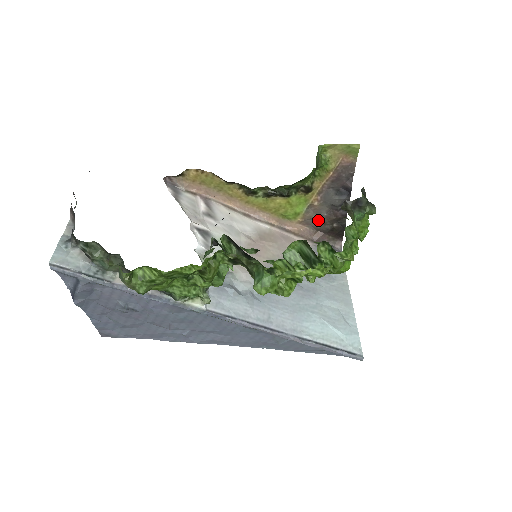
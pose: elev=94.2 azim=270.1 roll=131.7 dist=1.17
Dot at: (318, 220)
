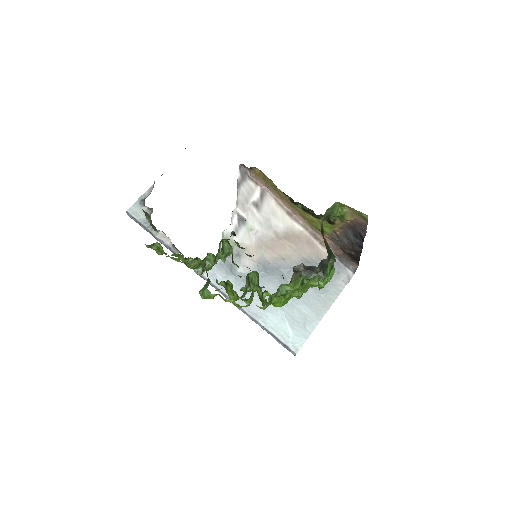
Dot at: (341, 243)
